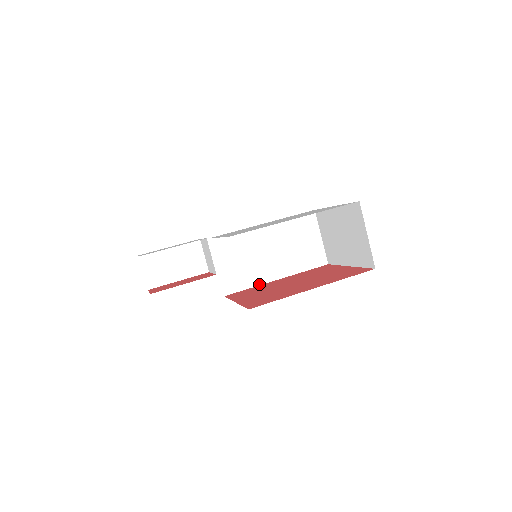
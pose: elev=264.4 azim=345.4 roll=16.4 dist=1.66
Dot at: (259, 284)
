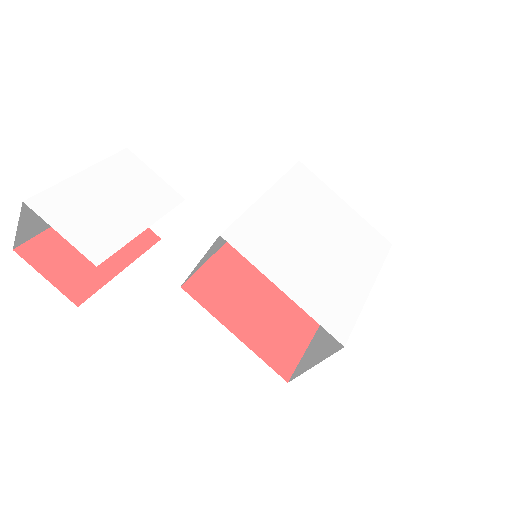
Dot at: (212, 256)
